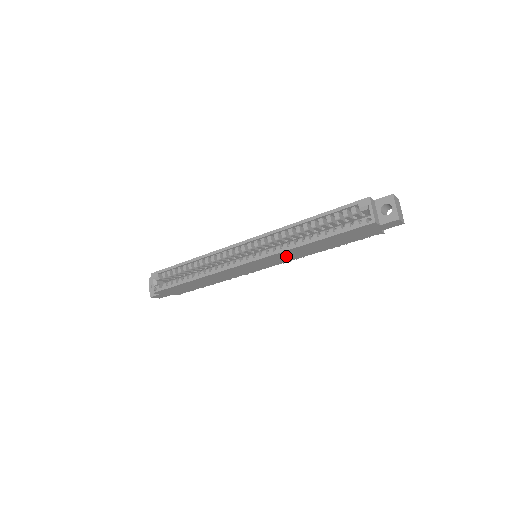
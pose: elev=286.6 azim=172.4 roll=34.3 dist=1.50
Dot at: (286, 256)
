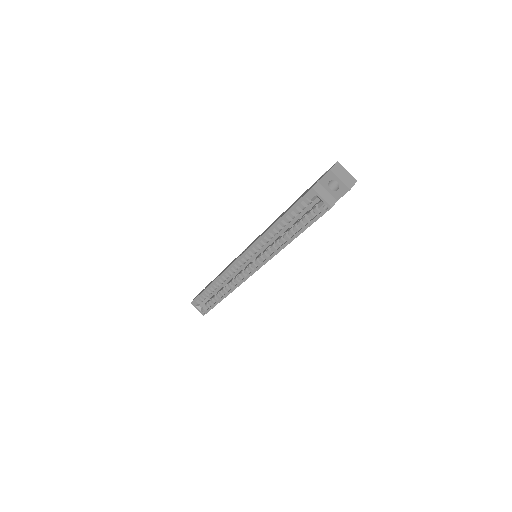
Dot at: occluded
